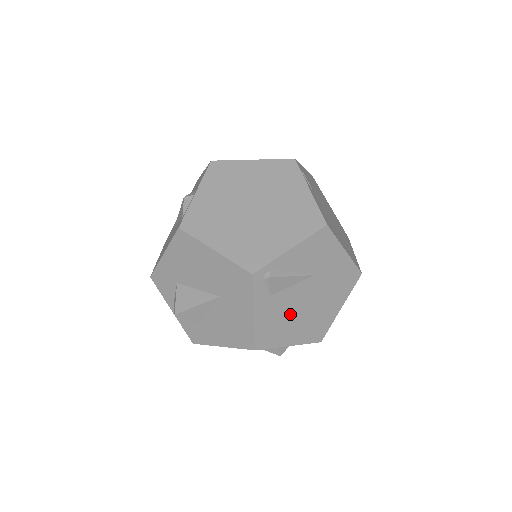
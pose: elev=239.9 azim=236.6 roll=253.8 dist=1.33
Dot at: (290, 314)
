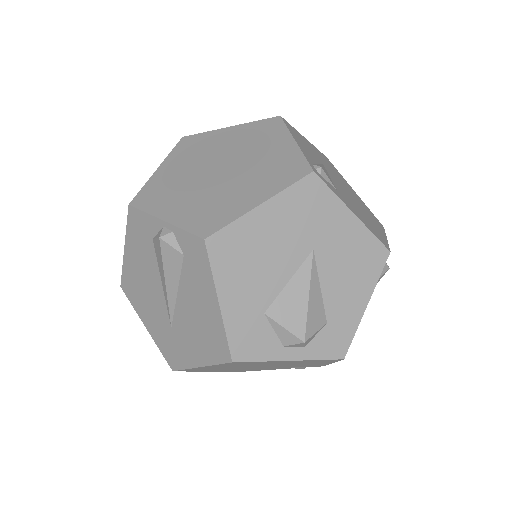
Dot at: (356, 206)
